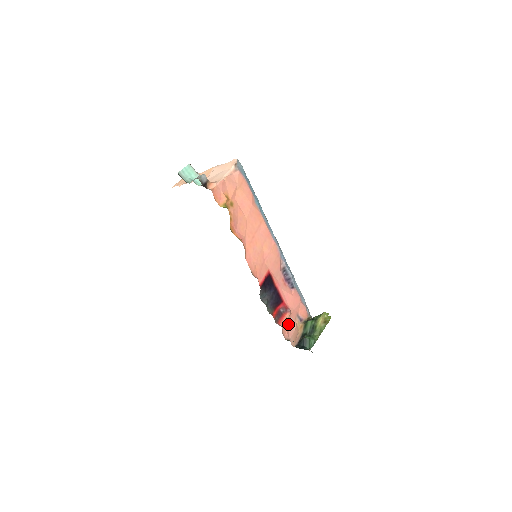
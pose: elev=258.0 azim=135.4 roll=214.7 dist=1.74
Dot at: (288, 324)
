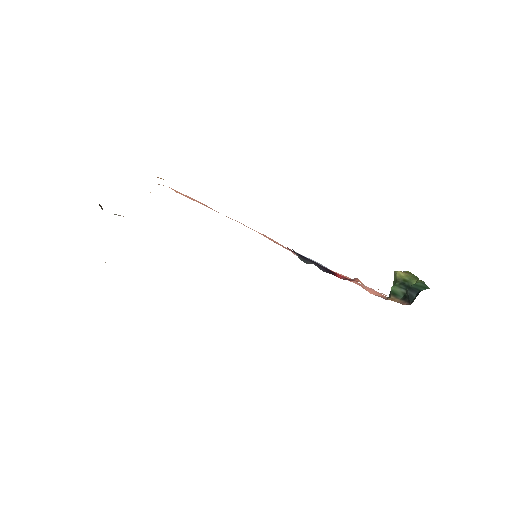
Dot at: occluded
